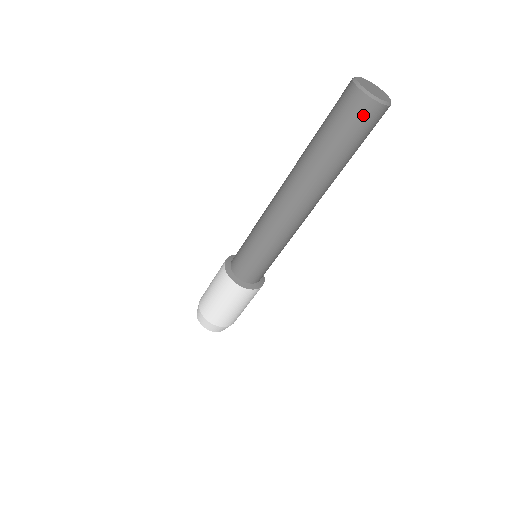
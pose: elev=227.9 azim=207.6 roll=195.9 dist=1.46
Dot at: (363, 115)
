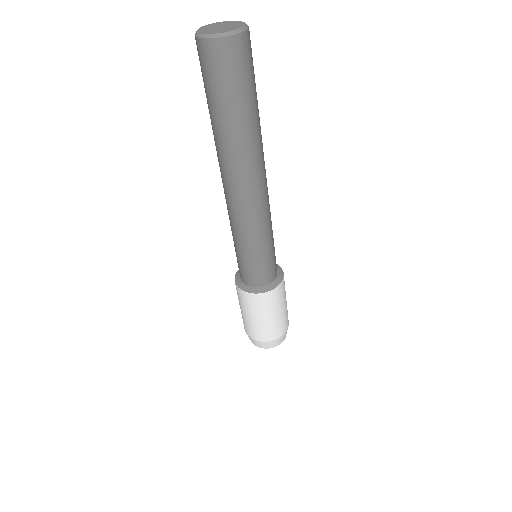
Dot at: (212, 61)
